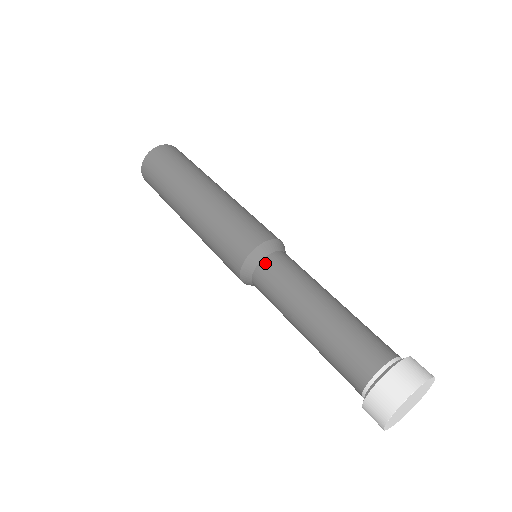
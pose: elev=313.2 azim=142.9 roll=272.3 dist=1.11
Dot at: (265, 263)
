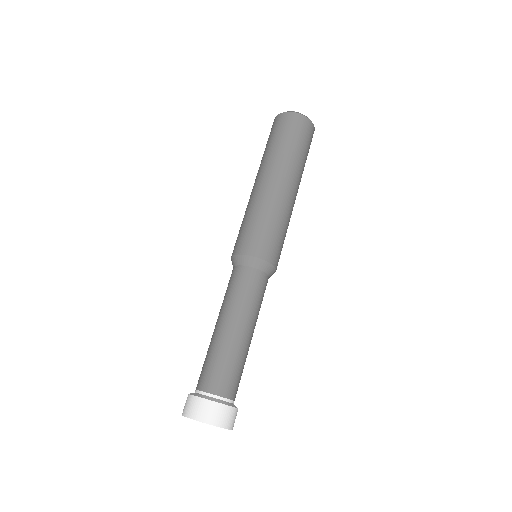
Dot at: (232, 270)
